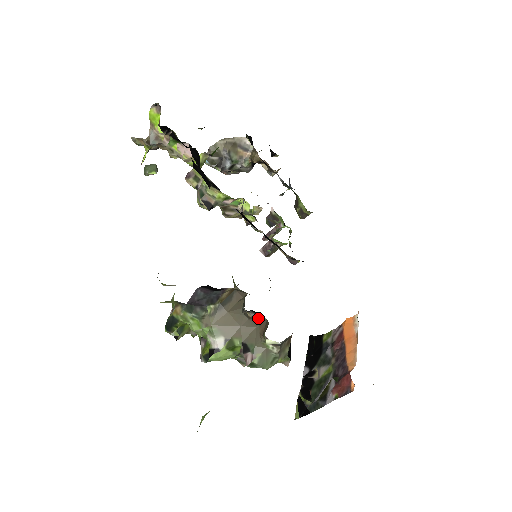
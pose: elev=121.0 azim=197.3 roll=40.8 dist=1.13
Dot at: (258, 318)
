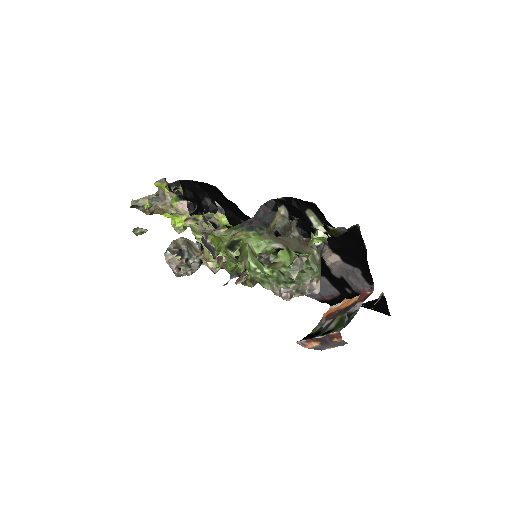
Dot at: (299, 238)
